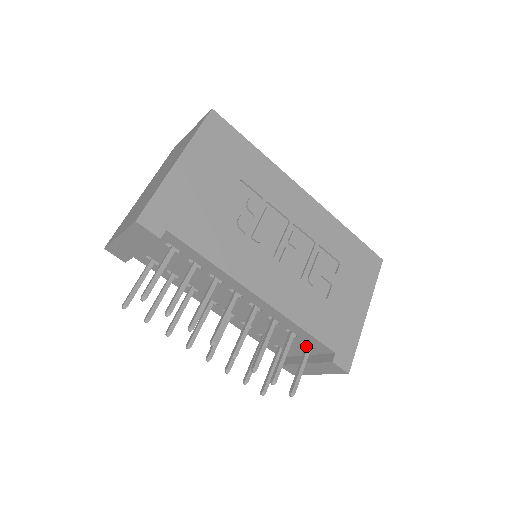
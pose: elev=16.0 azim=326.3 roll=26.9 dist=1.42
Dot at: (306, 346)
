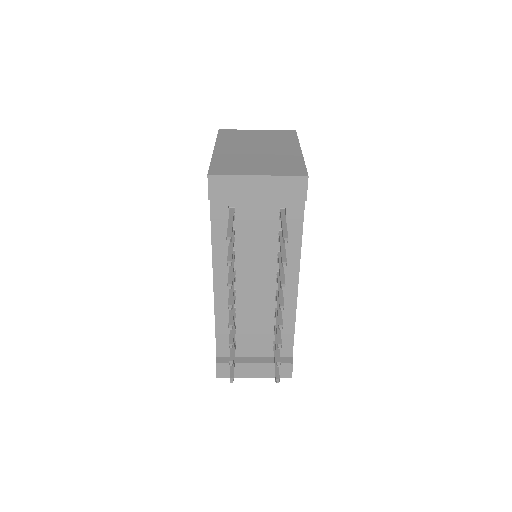
Dot at: occluded
